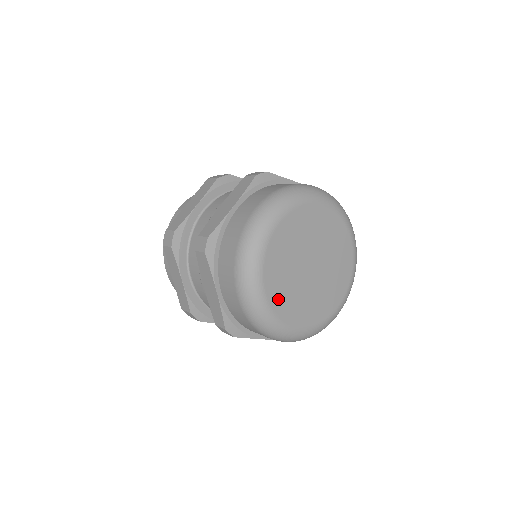
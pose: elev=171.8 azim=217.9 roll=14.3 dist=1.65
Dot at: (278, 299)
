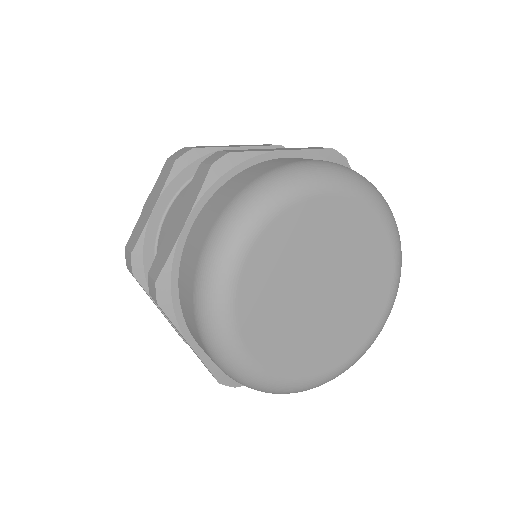
Dot at: (254, 285)
